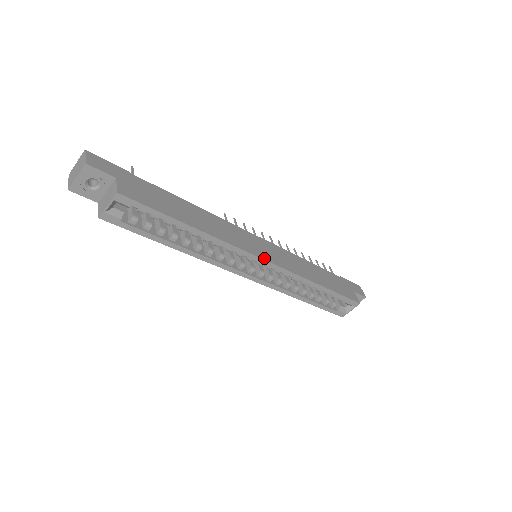
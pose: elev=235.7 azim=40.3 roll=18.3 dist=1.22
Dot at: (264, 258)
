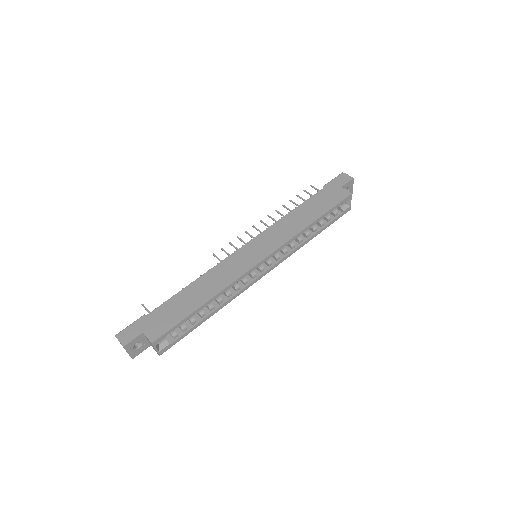
Dot at: (260, 260)
